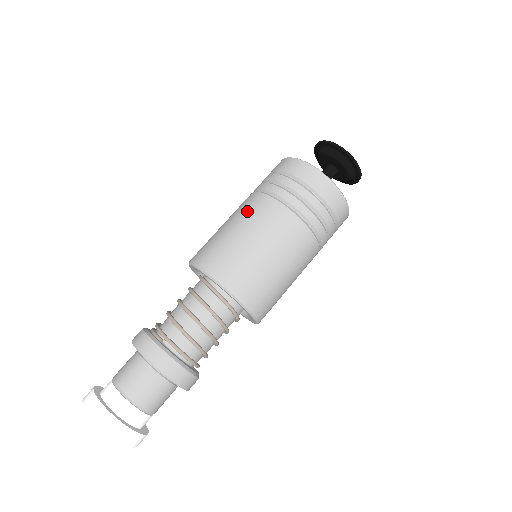
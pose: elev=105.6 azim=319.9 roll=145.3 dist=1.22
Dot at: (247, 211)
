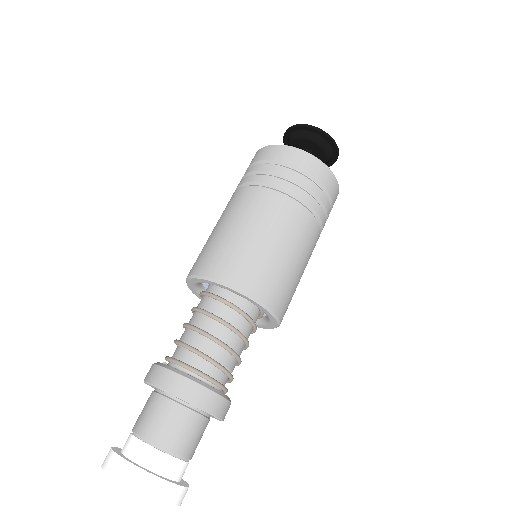
Dot at: occluded
